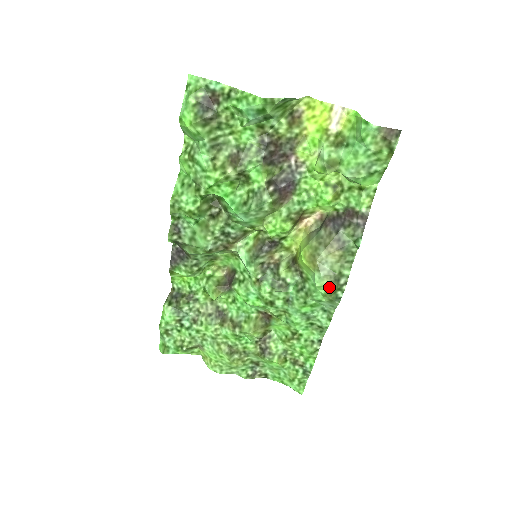
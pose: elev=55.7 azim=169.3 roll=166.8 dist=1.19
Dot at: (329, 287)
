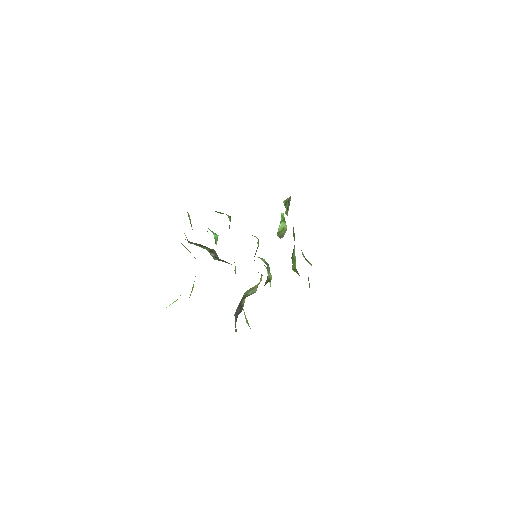
Dot at: occluded
